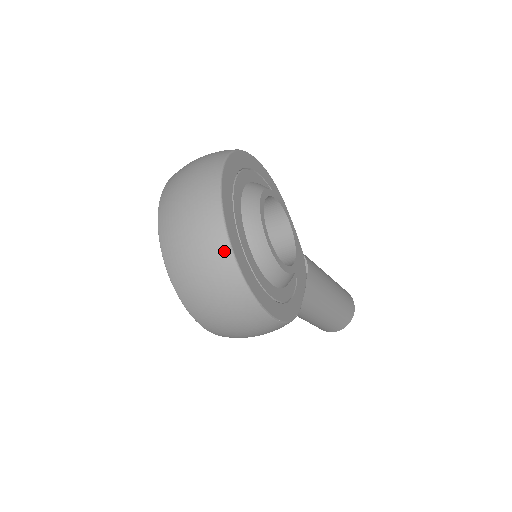
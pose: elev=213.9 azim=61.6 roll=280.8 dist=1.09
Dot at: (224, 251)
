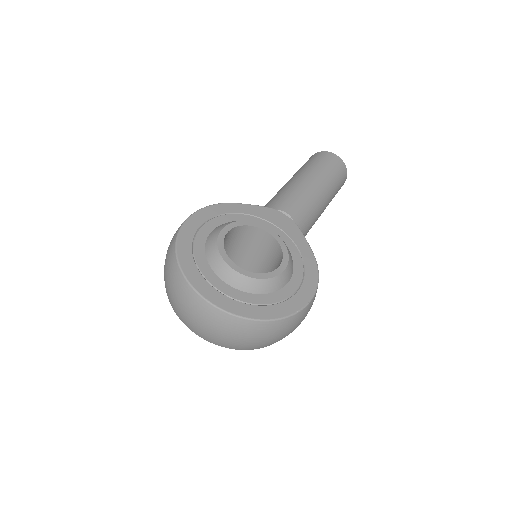
Dot at: (248, 324)
